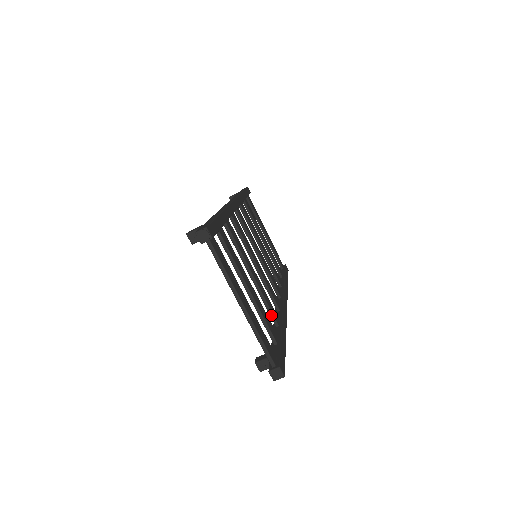
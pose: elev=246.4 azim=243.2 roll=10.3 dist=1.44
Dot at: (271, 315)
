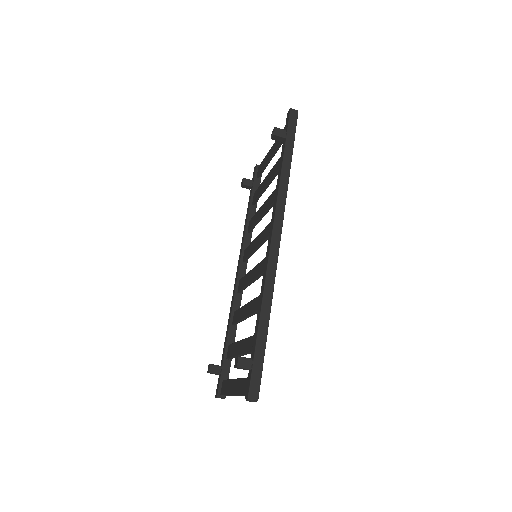
Dot at: occluded
